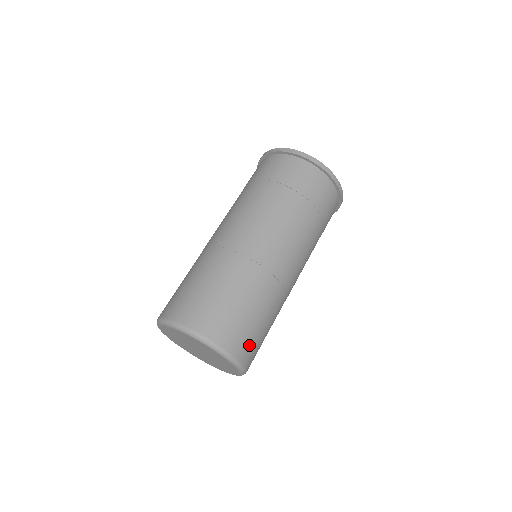
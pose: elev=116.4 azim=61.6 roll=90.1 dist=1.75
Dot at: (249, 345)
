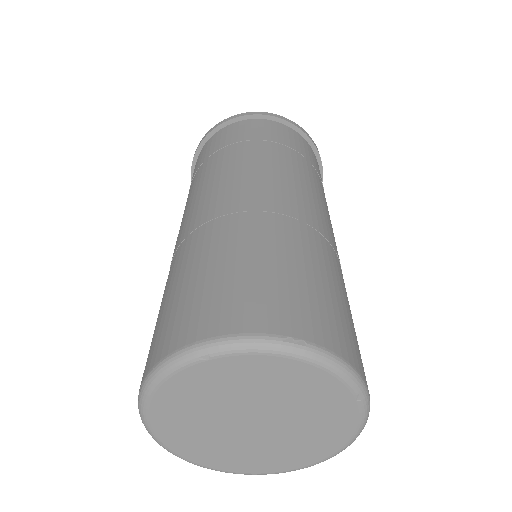
Dot at: (355, 346)
